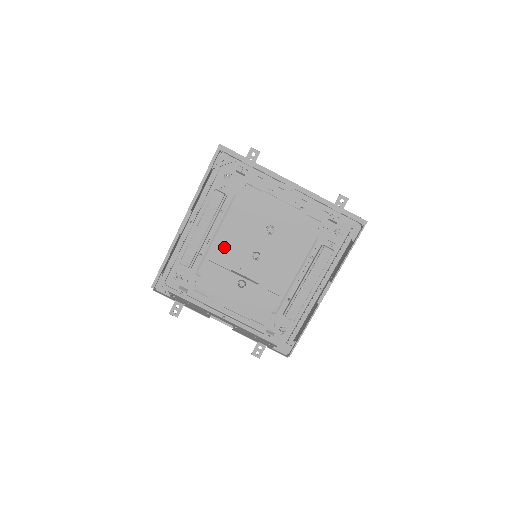
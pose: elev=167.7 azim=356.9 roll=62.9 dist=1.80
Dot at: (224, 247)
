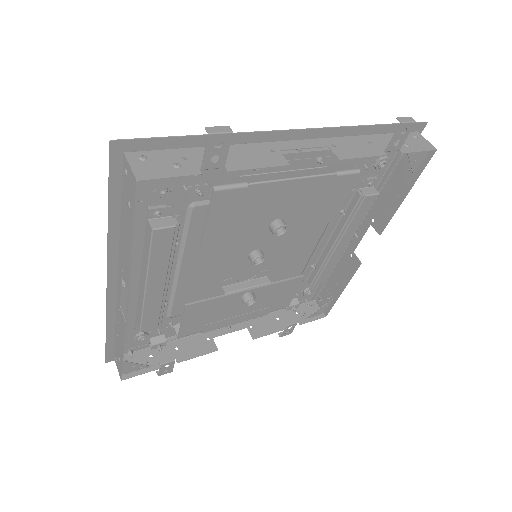
Dot at: (200, 274)
